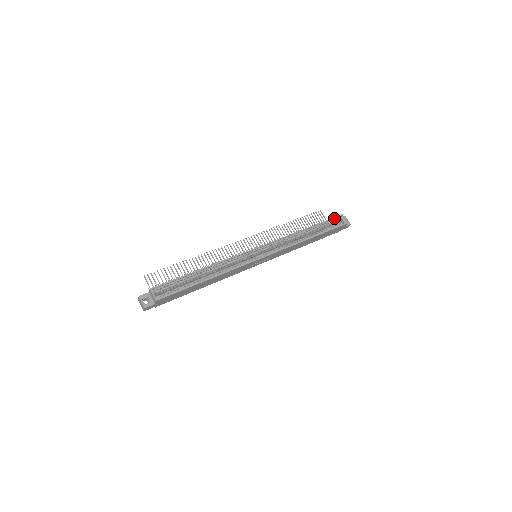
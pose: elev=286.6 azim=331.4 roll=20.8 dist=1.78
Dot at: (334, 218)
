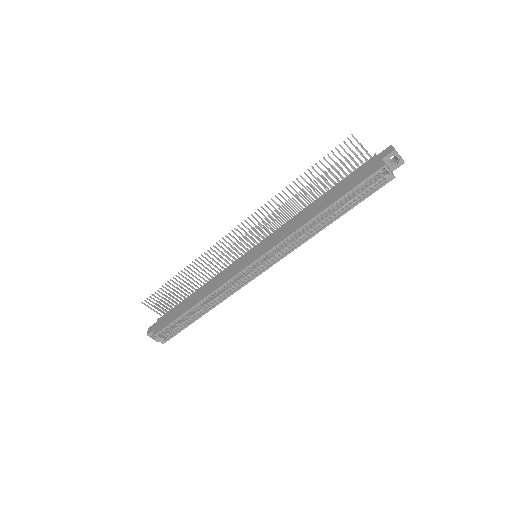
Dot at: (369, 177)
